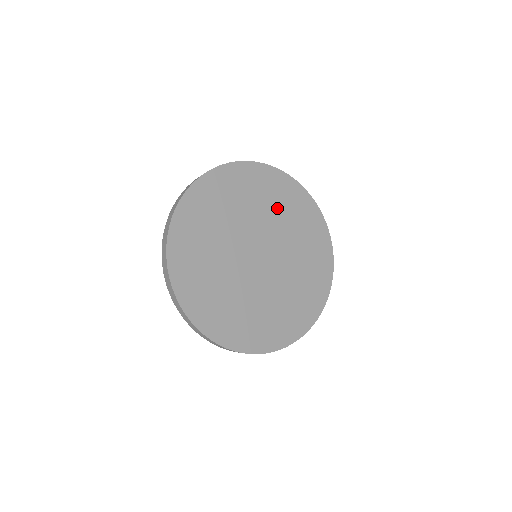
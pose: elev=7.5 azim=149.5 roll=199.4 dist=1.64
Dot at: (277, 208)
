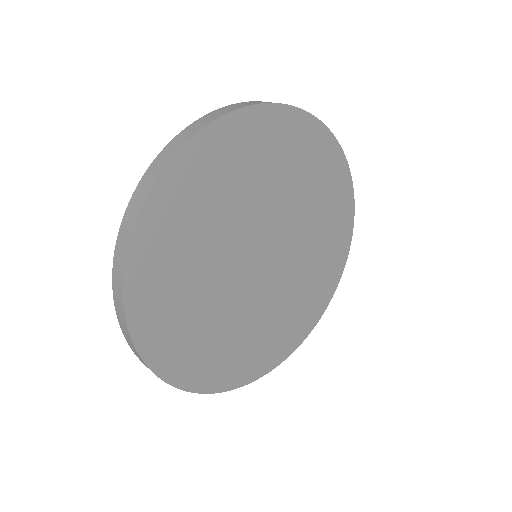
Dot at: (317, 212)
